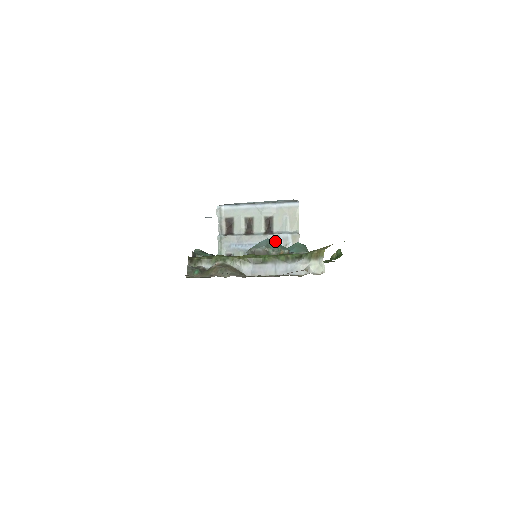
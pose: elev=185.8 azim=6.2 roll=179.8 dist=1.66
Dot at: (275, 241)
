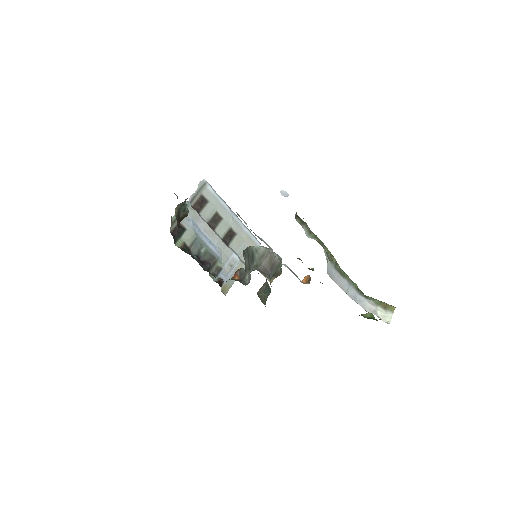
Dot at: (225, 254)
